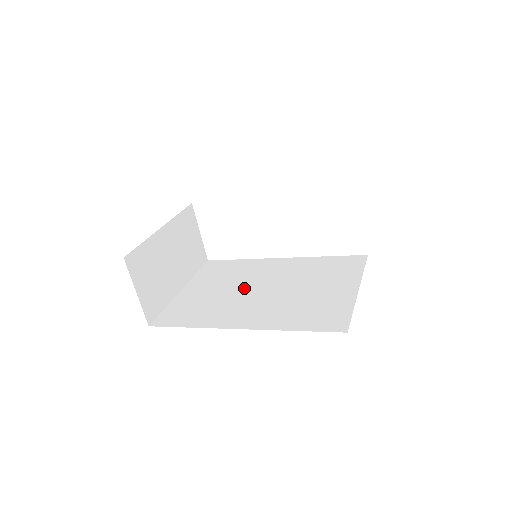
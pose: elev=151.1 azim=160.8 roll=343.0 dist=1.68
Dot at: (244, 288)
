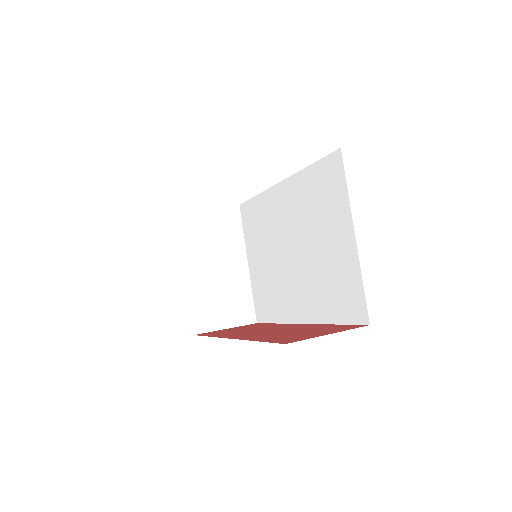
Dot at: (279, 254)
